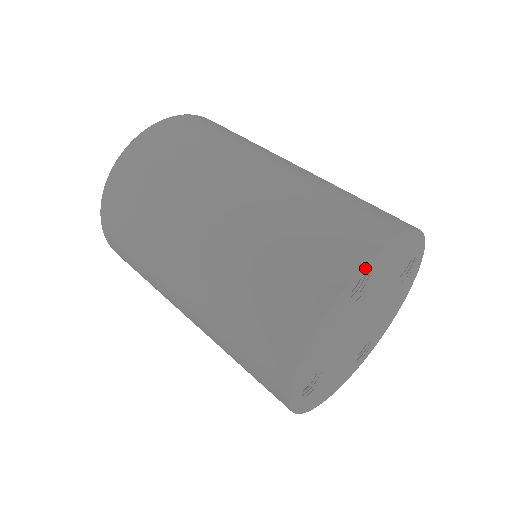
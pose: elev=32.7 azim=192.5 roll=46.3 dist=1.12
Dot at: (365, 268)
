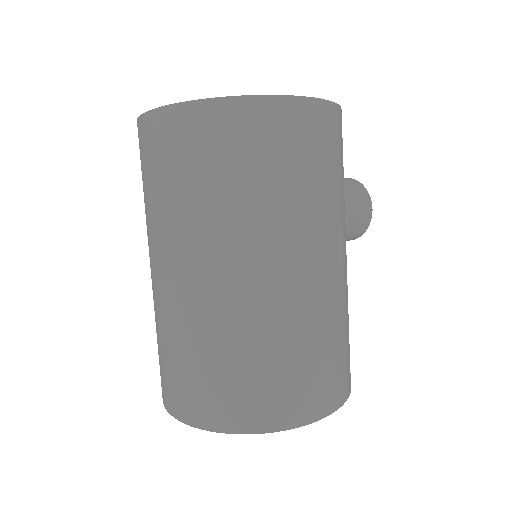
Dot at: occluded
